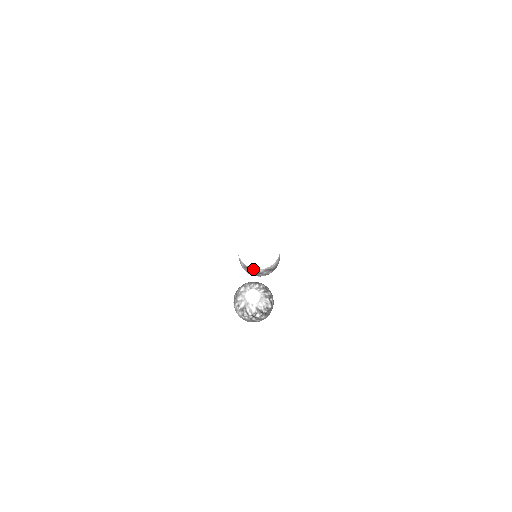
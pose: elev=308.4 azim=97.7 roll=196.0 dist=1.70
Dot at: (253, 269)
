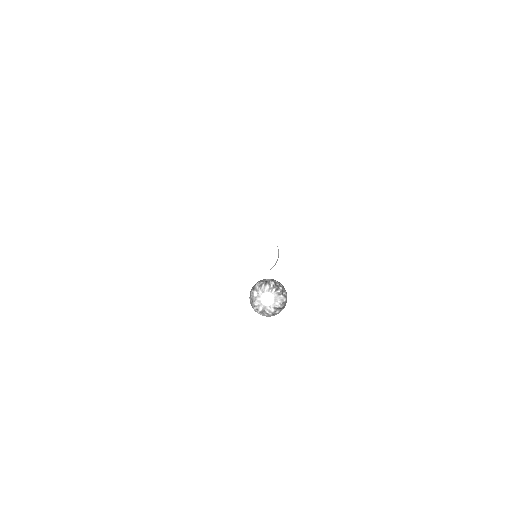
Dot at: occluded
